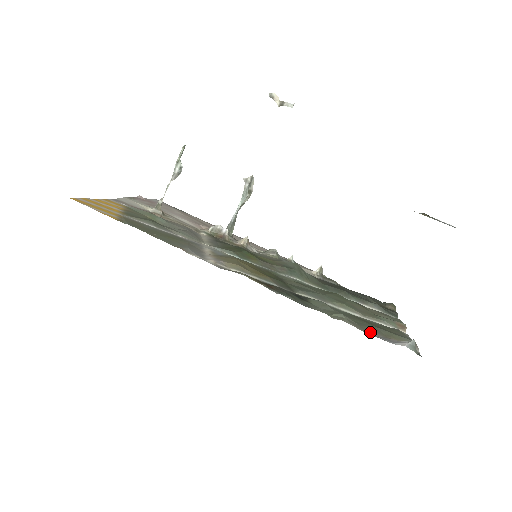
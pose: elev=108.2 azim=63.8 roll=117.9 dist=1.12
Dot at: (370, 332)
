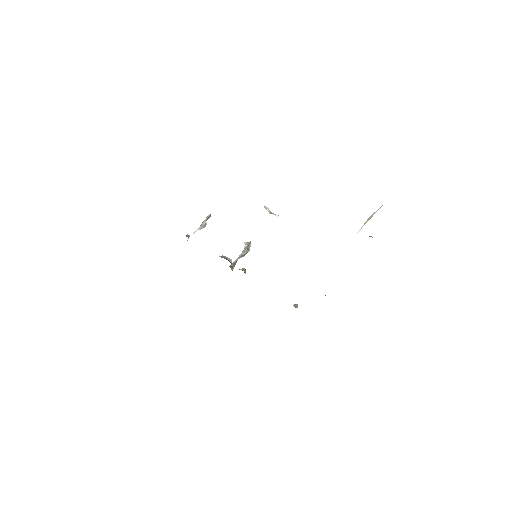
Dot at: occluded
